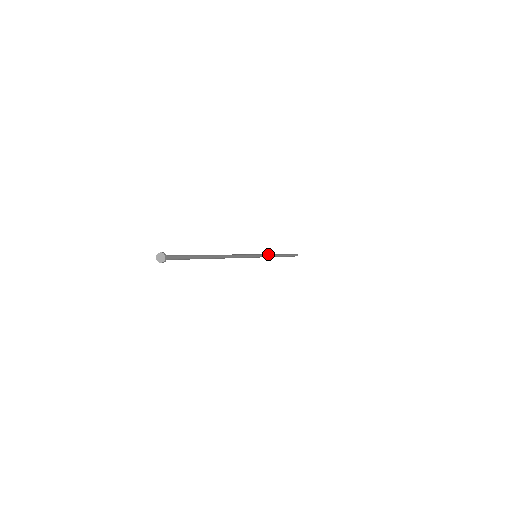
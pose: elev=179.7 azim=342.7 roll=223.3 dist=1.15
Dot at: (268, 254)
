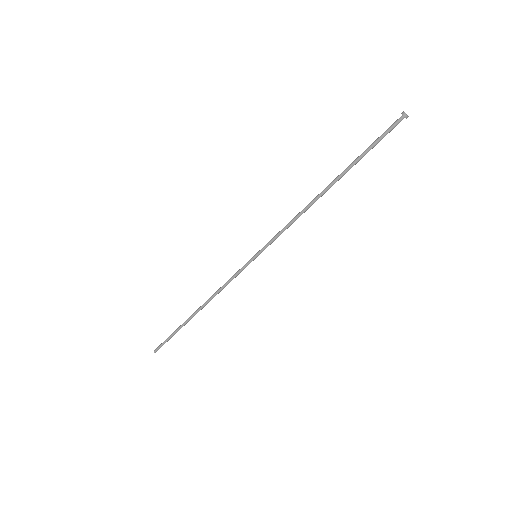
Dot at: (229, 279)
